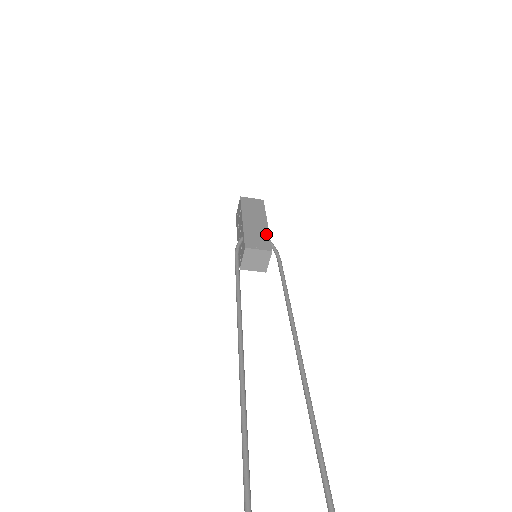
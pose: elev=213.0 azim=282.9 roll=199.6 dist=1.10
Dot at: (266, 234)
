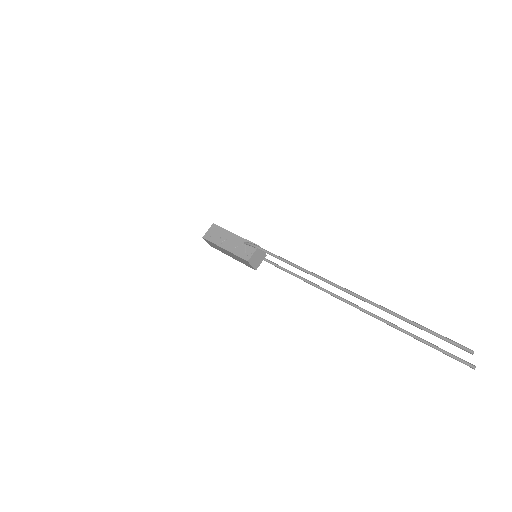
Dot at: occluded
